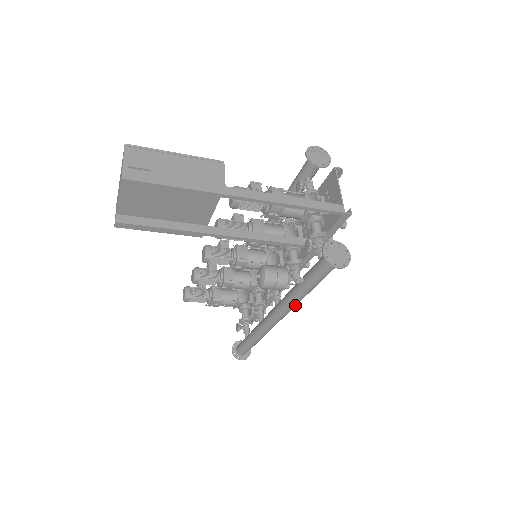
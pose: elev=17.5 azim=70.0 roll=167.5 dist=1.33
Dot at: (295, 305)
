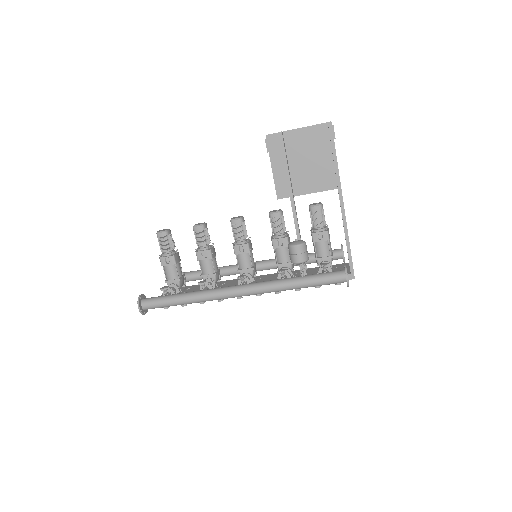
Dot at: (269, 290)
